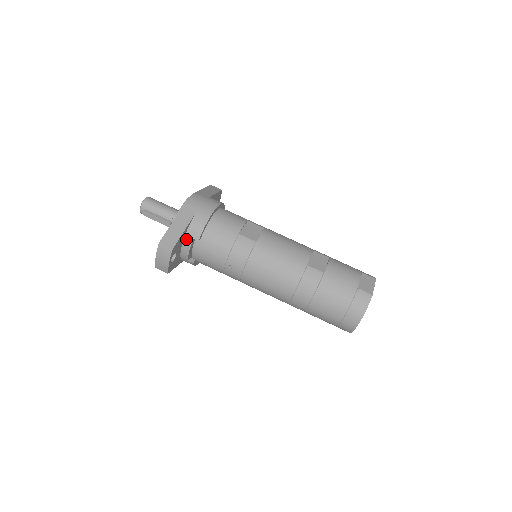
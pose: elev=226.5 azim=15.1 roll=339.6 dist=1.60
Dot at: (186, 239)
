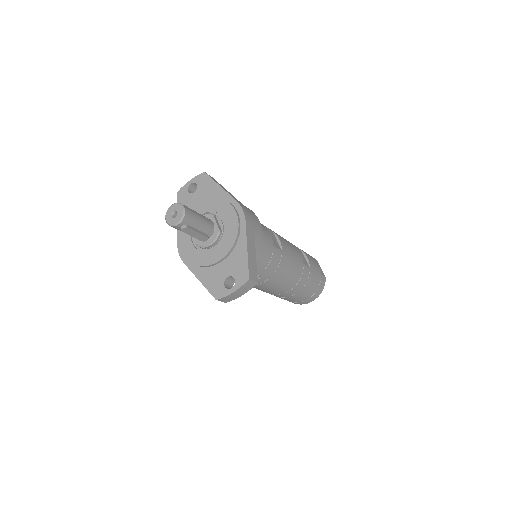
Dot at: occluded
